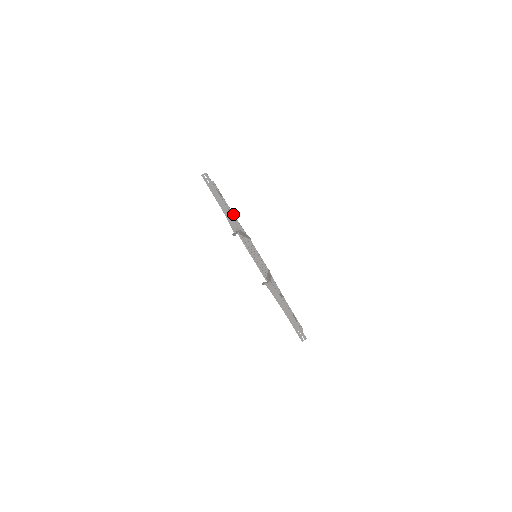
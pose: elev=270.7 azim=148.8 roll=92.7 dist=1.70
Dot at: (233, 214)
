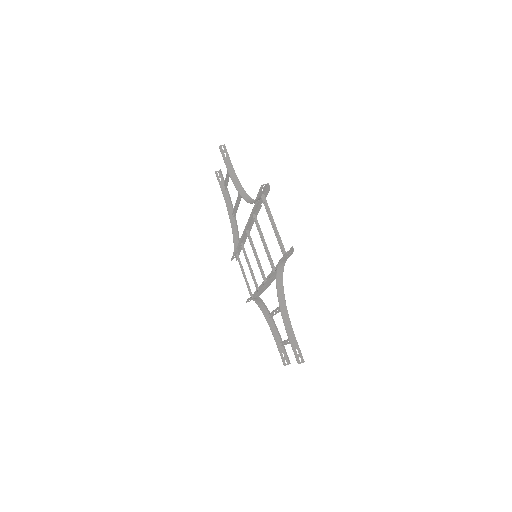
Dot at: (233, 213)
